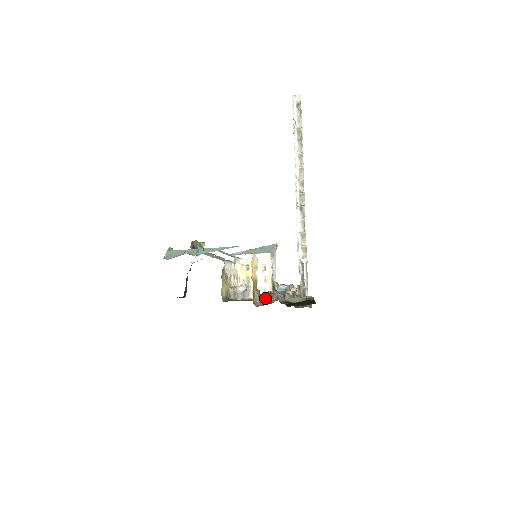
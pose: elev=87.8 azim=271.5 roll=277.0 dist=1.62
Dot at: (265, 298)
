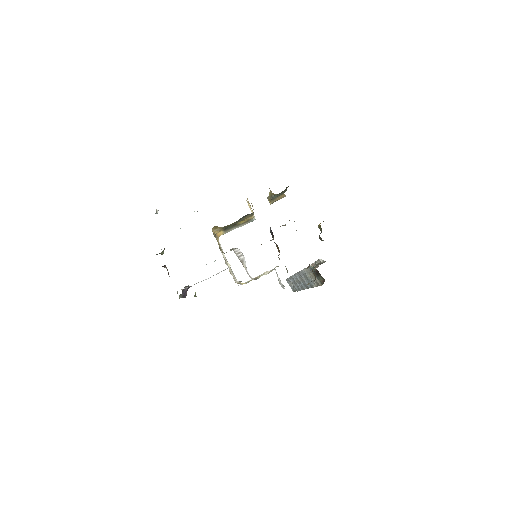
Dot at: occluded
